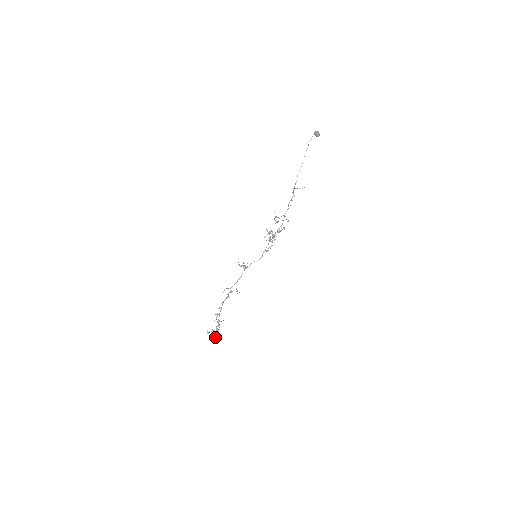
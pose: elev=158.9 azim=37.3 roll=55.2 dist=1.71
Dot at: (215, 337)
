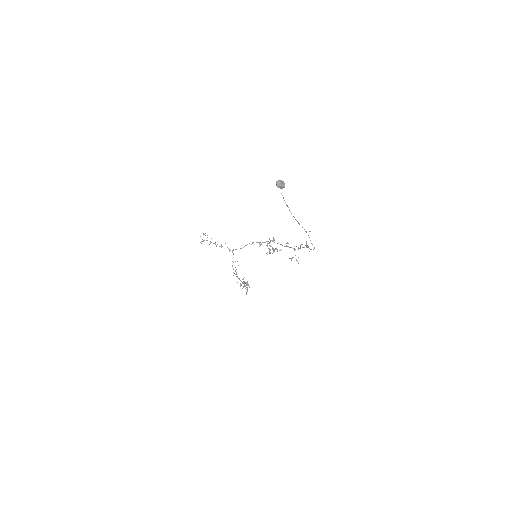
Dot at: occluded
